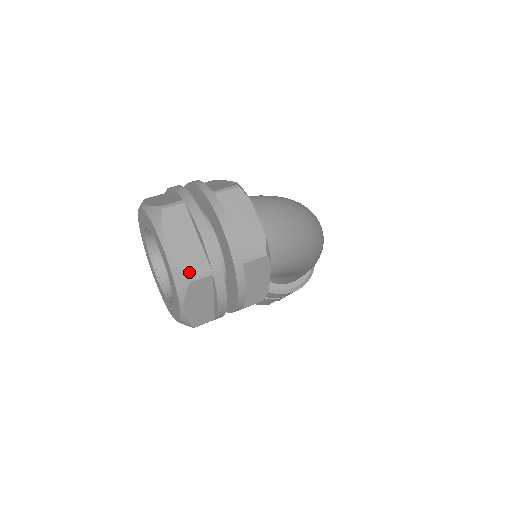
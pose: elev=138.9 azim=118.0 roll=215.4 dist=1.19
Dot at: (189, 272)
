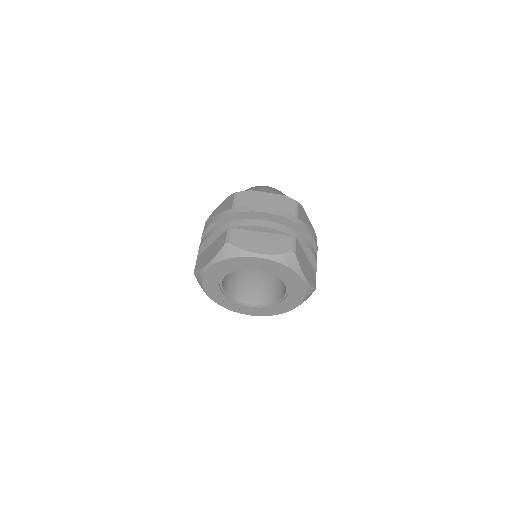
Dot at: (288, 250)
